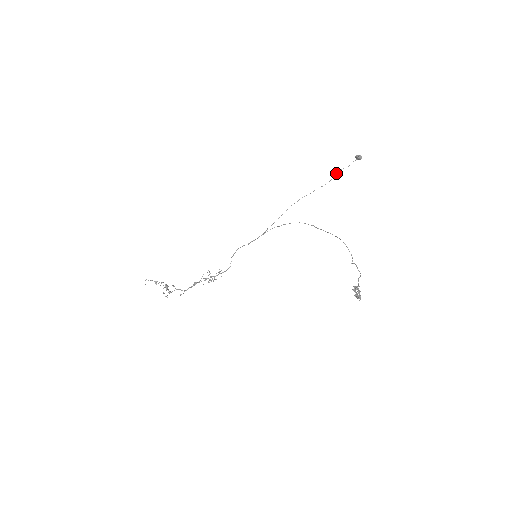
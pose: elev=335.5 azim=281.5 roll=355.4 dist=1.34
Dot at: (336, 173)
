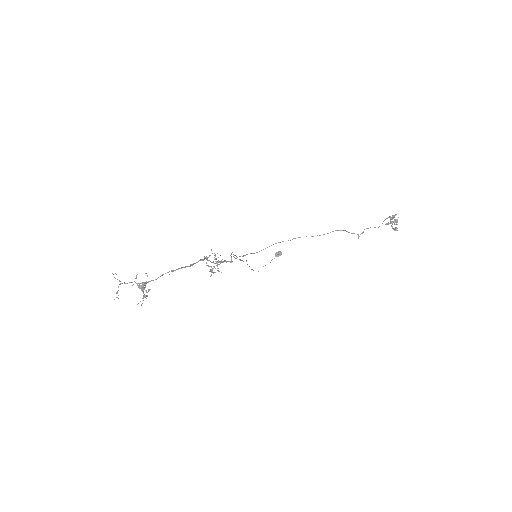
Dot at: occluded
